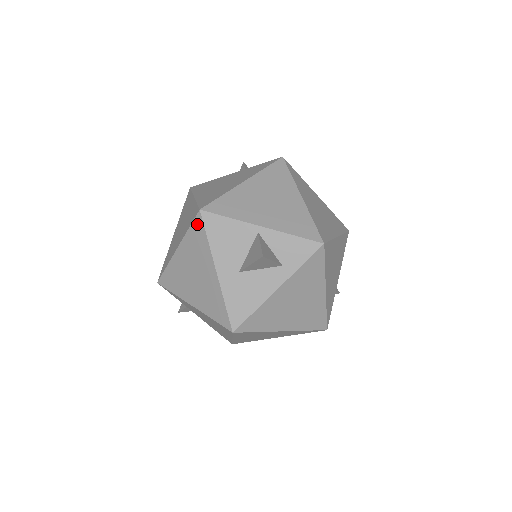
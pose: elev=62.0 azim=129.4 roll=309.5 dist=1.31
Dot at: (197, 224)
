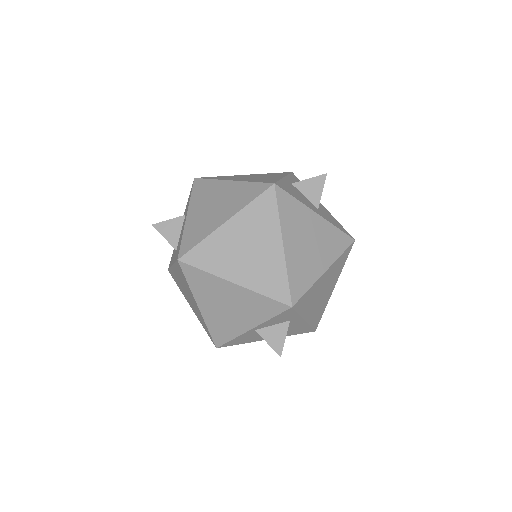
Dot at: occluded
